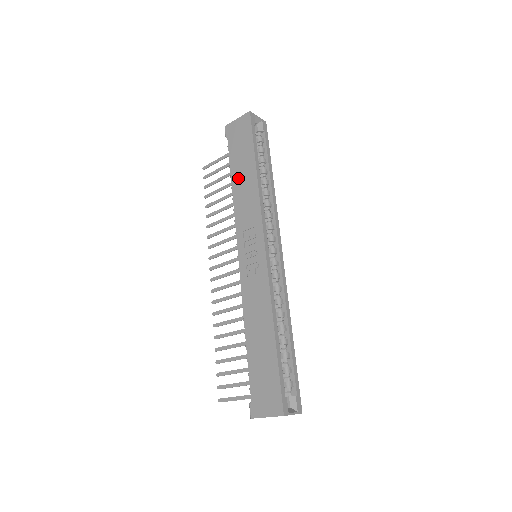
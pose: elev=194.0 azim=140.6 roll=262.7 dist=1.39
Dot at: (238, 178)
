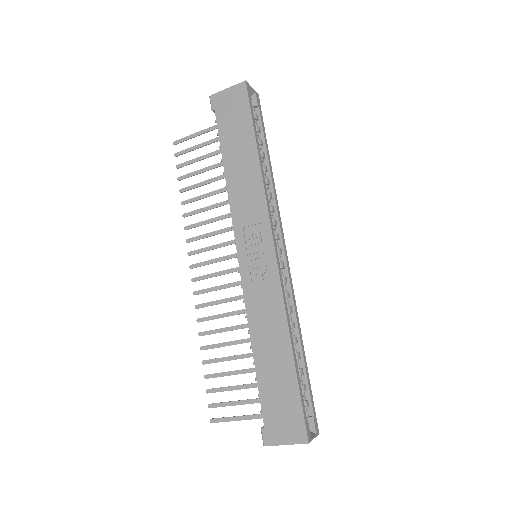
Dot at: (233, 162)
